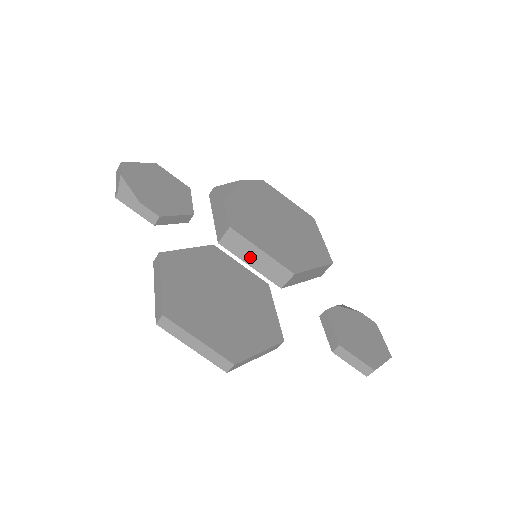
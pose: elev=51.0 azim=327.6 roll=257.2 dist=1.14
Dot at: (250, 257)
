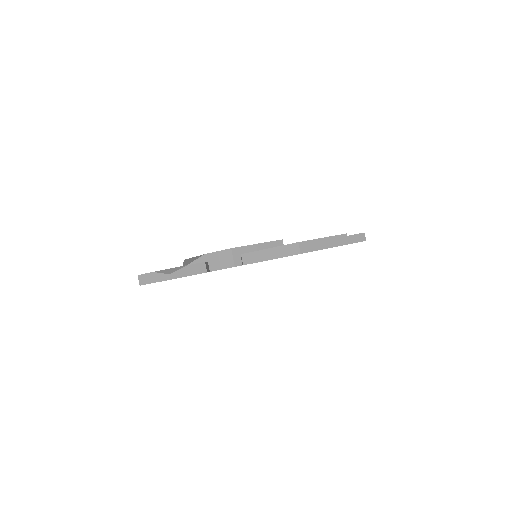
Dot at: occluded
